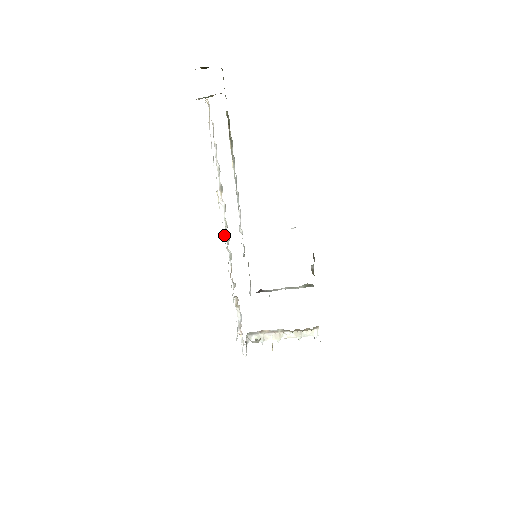
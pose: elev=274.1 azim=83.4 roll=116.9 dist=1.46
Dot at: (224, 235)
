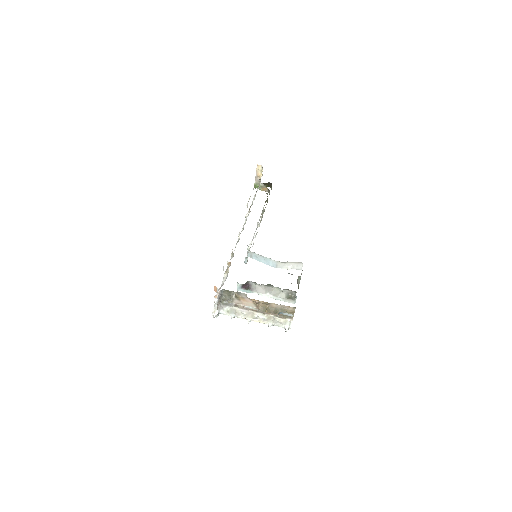
Dot at: occluded
